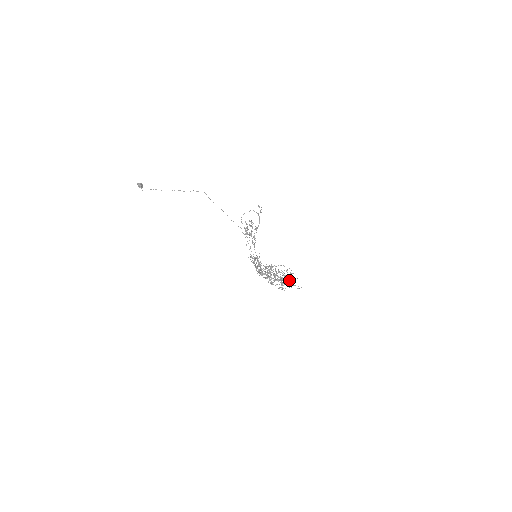
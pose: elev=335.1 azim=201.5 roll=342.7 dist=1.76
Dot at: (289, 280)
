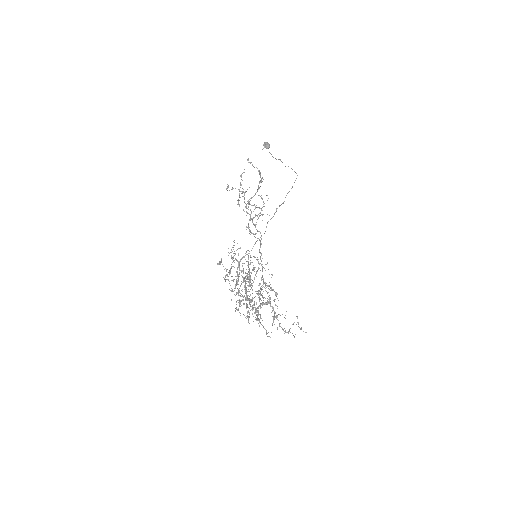
Dot at: occluded
